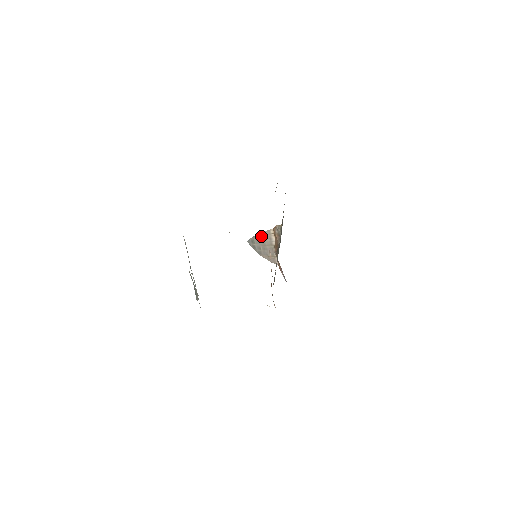
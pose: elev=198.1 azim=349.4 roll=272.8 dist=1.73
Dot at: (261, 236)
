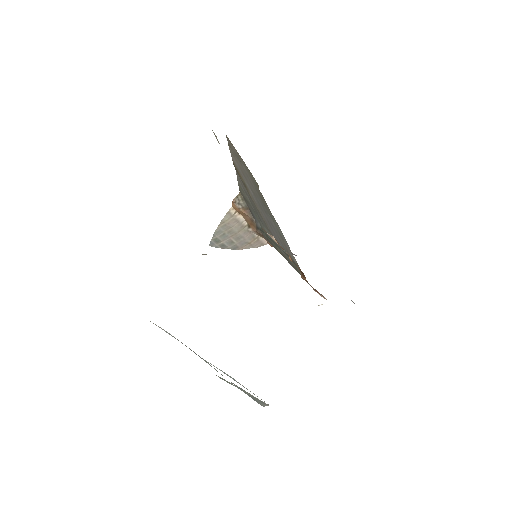
Dot at: (223, 227)
